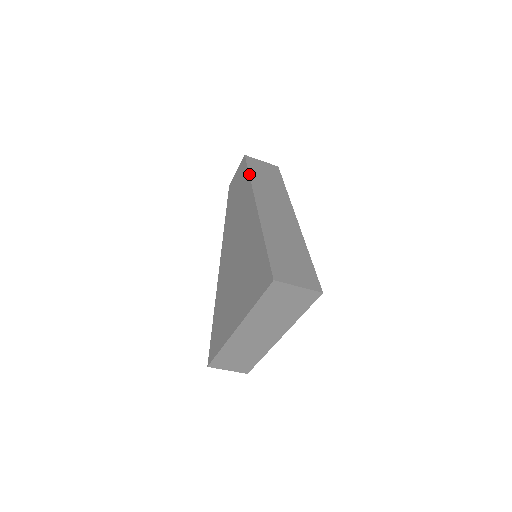
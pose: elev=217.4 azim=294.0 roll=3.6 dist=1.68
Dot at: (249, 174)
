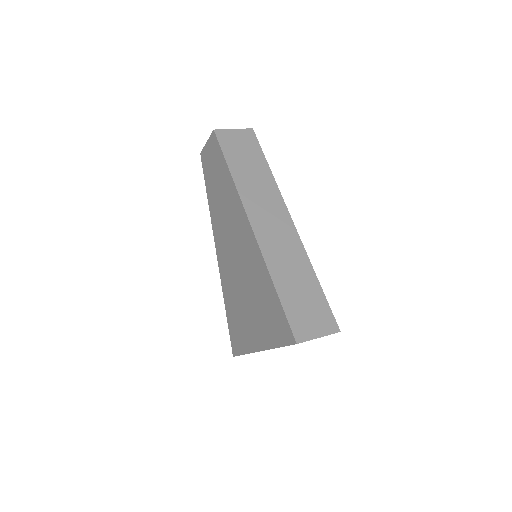
Dot at: (229, 169)
